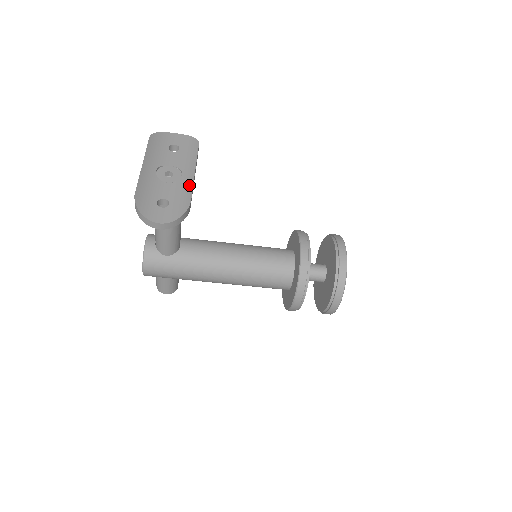
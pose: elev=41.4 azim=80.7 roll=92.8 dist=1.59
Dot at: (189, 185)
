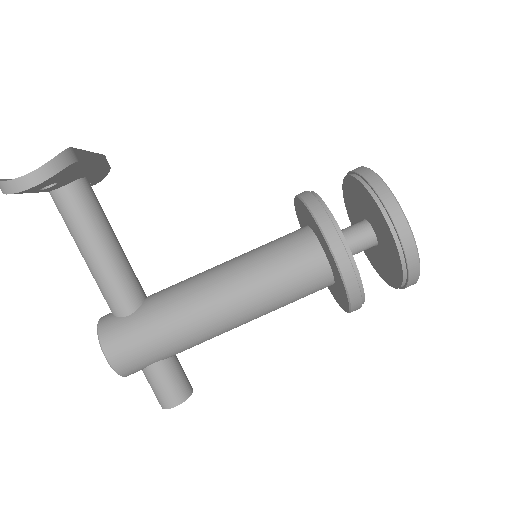
Dot at: occluded
